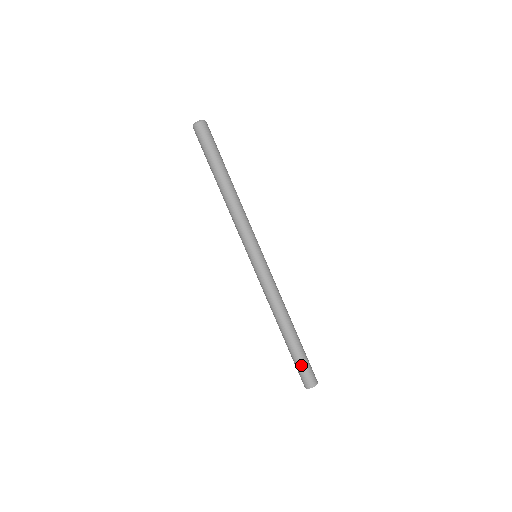
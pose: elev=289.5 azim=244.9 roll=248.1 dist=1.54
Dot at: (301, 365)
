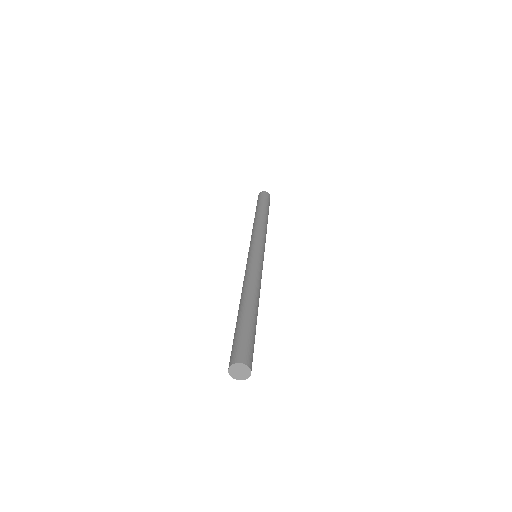
Dot at: (240, 335)
